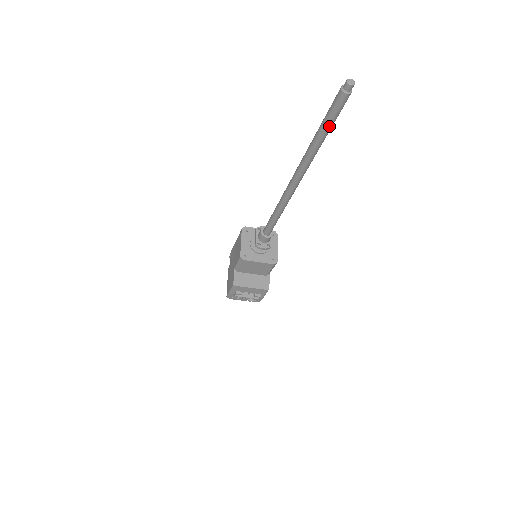
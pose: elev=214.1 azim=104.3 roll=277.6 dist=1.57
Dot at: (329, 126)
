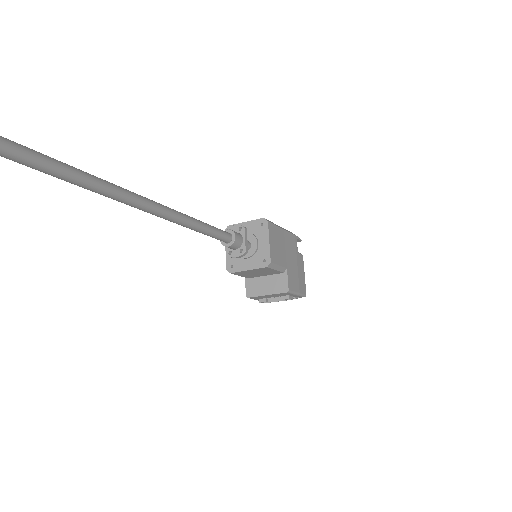
Dot at: (35, 167)
